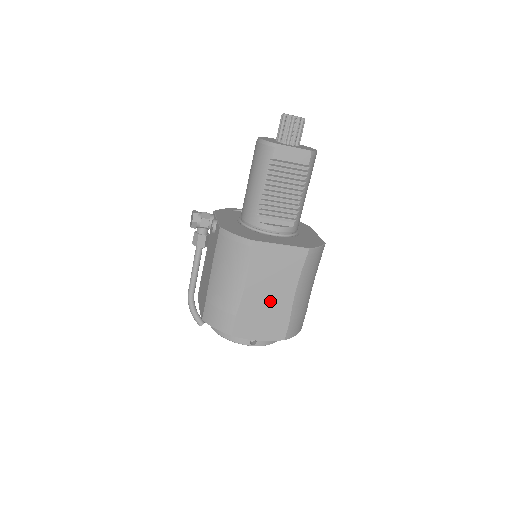
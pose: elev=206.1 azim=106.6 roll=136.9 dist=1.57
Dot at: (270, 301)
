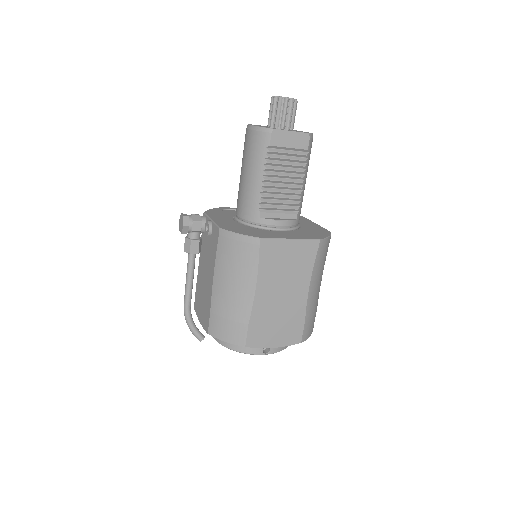
Dot at: (283, 303)
